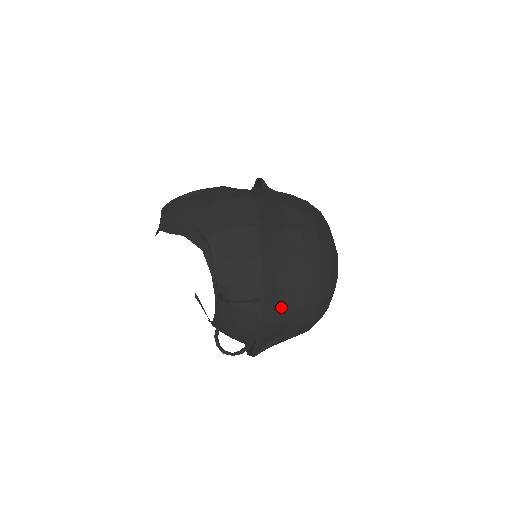
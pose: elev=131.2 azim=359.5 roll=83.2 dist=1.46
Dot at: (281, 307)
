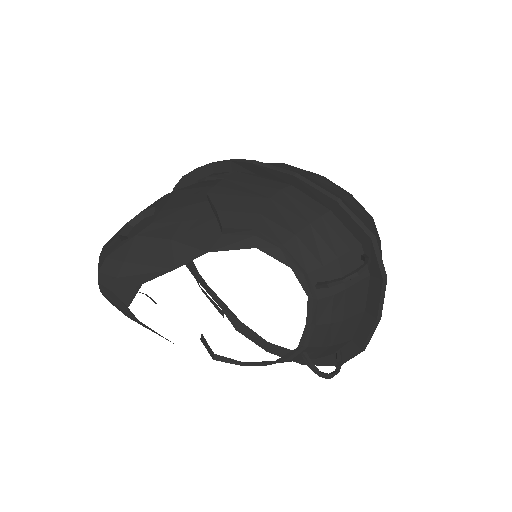
Dot at: occluded
